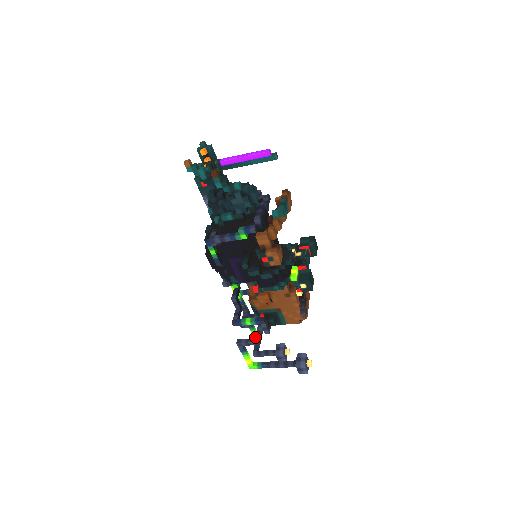
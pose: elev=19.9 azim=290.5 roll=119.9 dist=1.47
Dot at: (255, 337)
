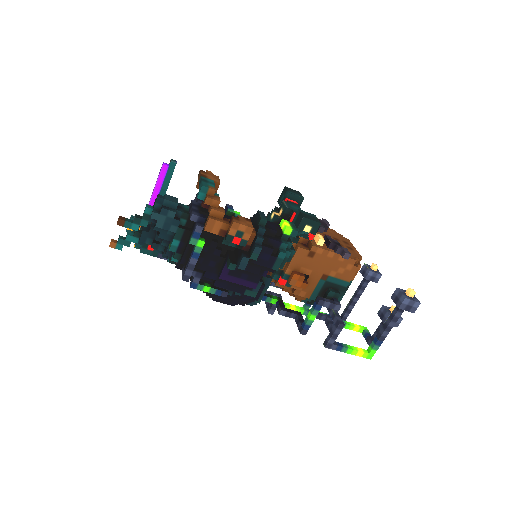
Dot at: occluded
